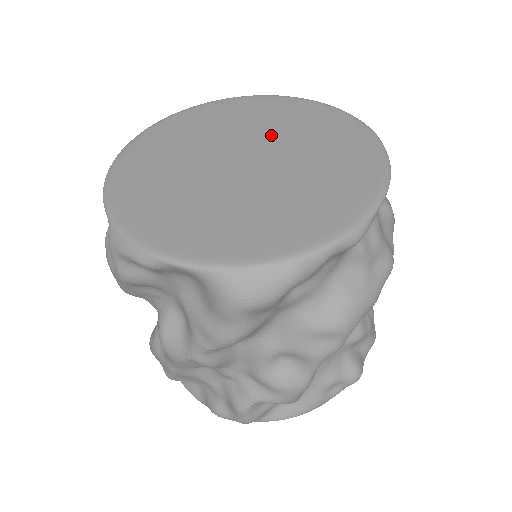
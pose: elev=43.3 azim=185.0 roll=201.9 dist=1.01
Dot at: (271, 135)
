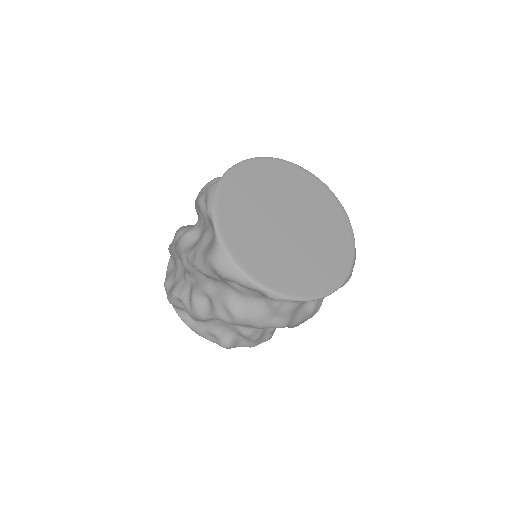
Dot at: (315, 228)
